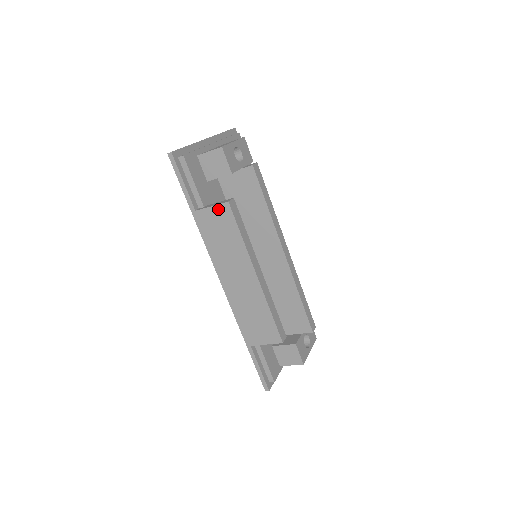
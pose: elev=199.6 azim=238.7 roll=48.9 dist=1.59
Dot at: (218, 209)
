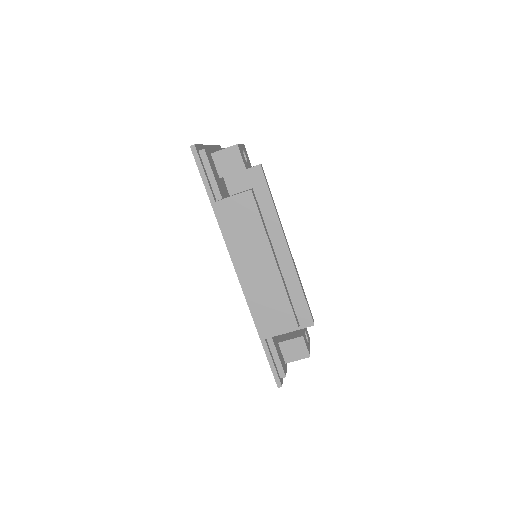
Dot at: (240, 198)
